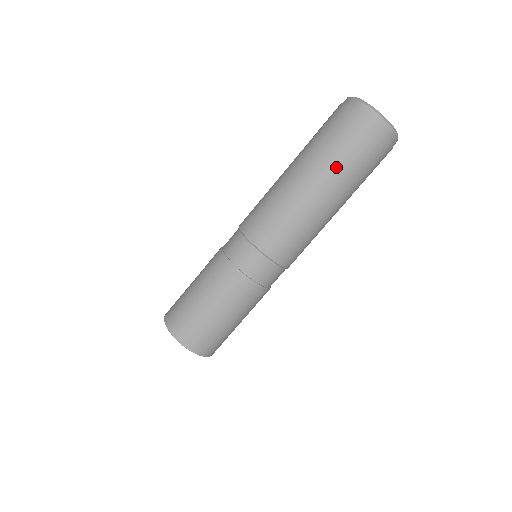
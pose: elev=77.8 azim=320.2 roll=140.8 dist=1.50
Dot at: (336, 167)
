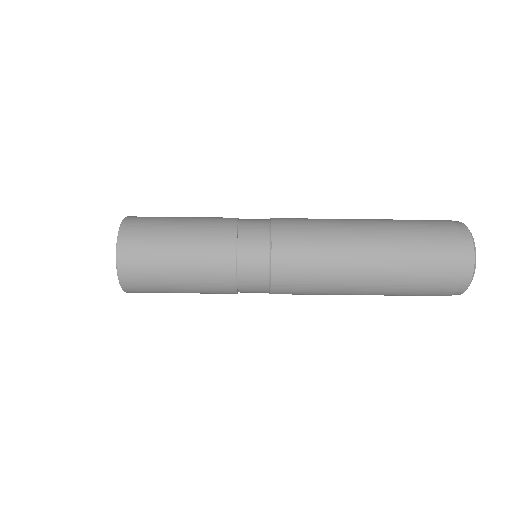
Dot at: (392, 295)
